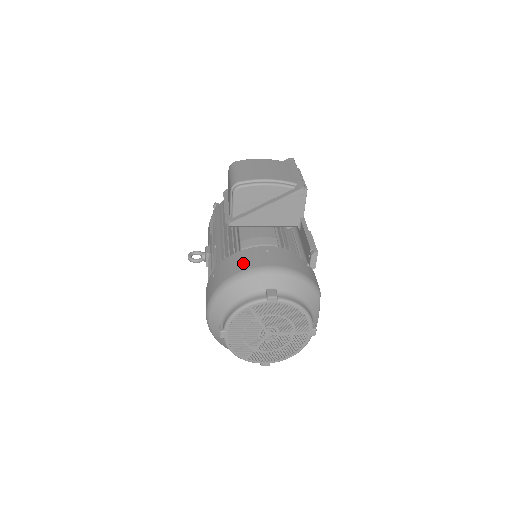
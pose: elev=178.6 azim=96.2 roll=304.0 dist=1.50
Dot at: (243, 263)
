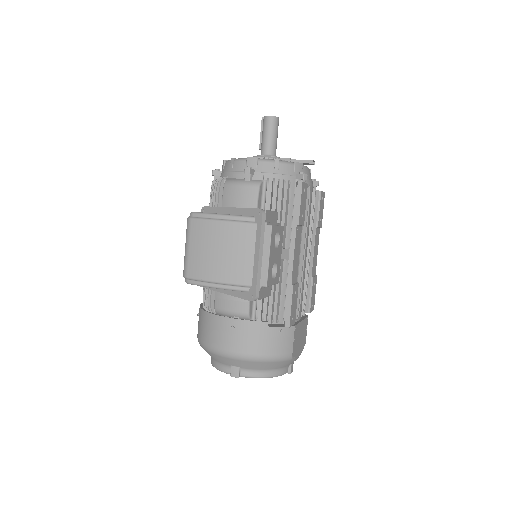
Dot at: (211, 336)
